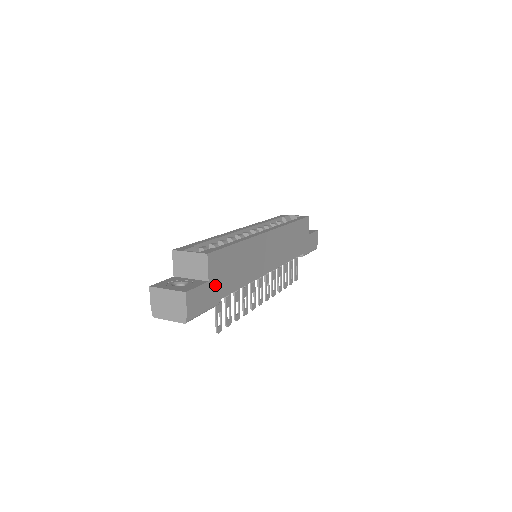
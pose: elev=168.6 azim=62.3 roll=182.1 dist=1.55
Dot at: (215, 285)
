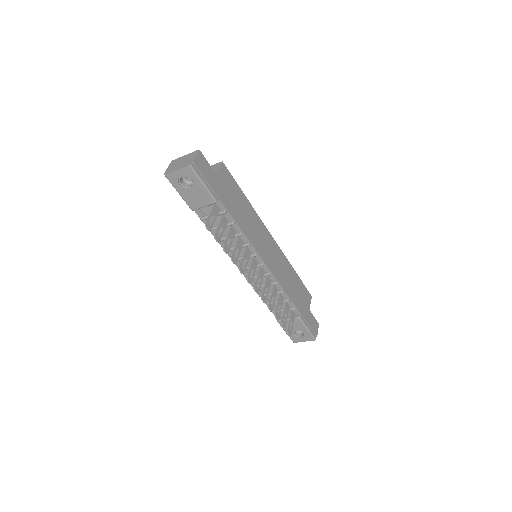
Dot at: (219, 185)
